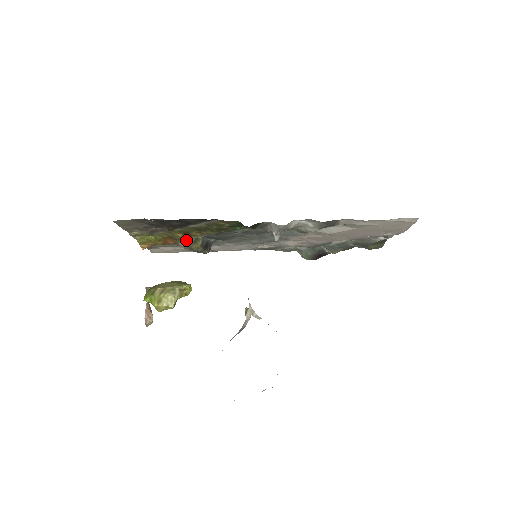
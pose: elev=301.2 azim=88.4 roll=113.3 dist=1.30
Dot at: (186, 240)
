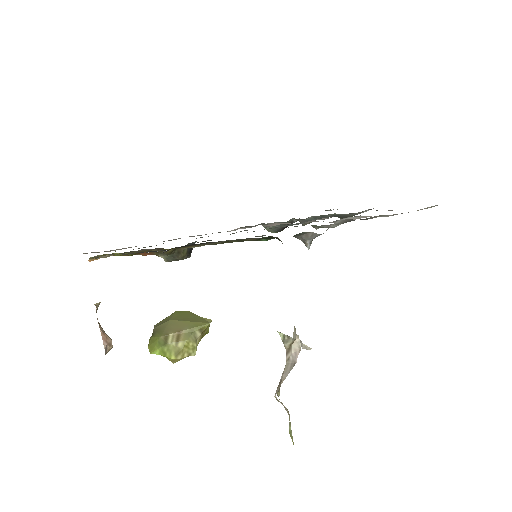
Dot at: (173, 252)
